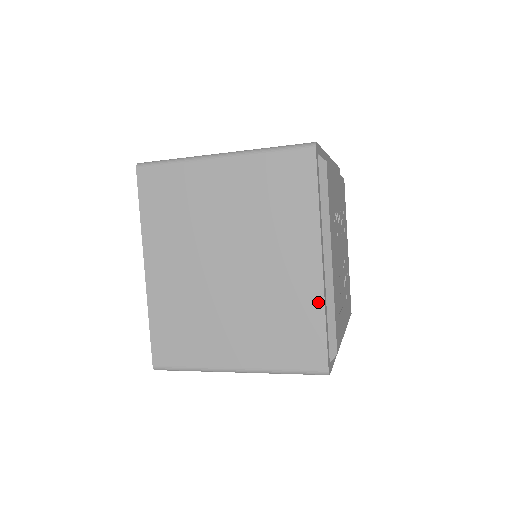
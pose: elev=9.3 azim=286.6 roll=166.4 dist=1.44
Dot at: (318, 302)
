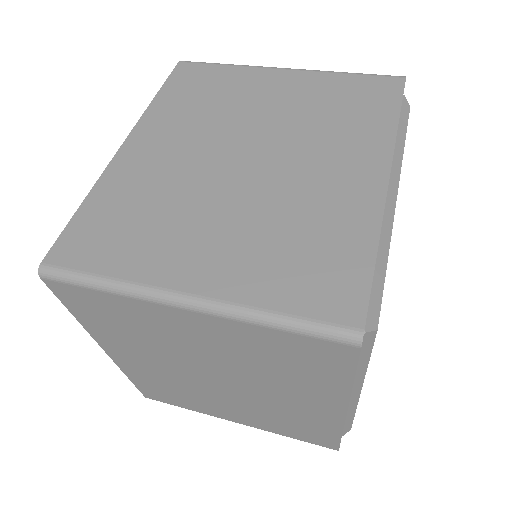
Dot at: (335, 428)
